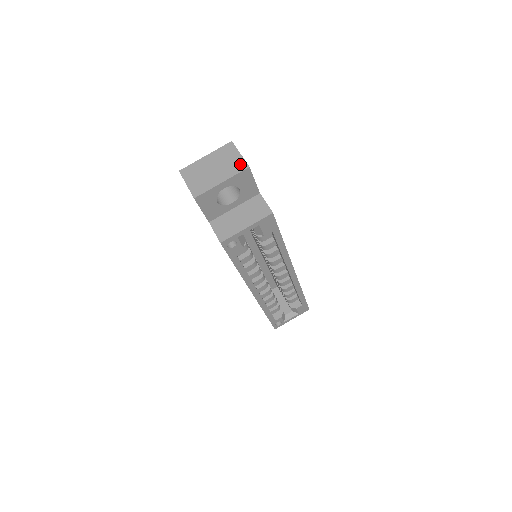
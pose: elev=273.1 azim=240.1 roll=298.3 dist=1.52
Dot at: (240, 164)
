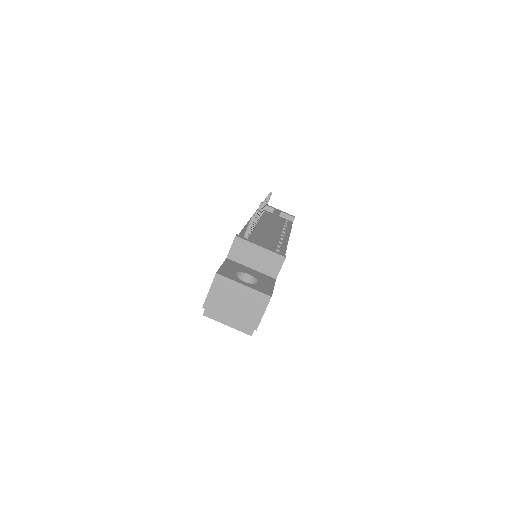
Dot at: (254, 321)
